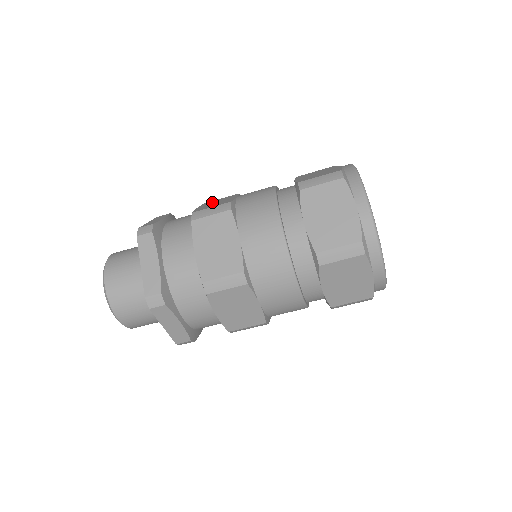
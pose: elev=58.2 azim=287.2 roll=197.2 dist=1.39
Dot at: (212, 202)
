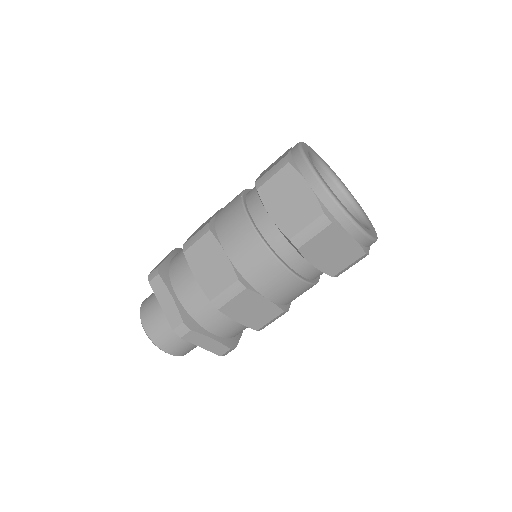
Dot at: occluded
